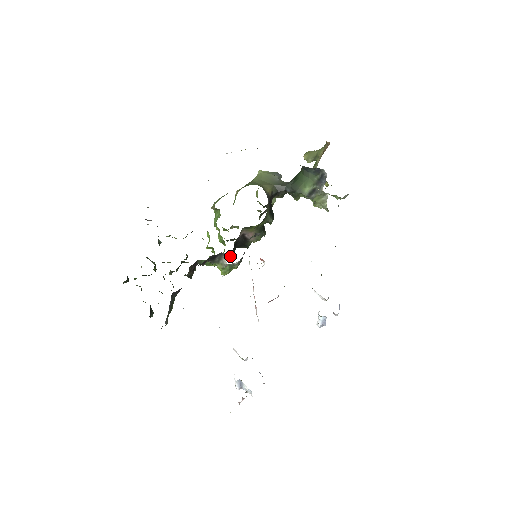
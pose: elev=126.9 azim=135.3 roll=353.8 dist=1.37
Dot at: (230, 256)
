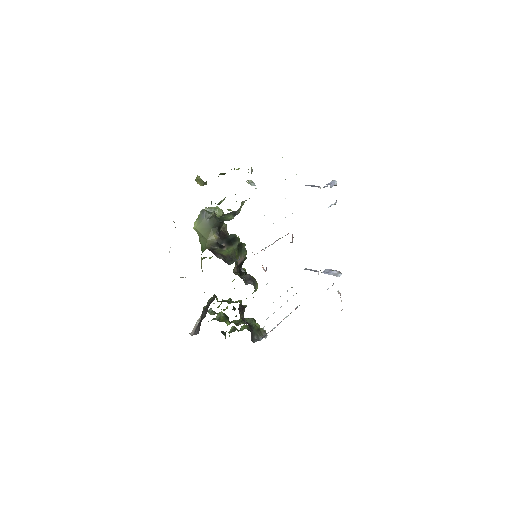
Dot at: (245, 273)
